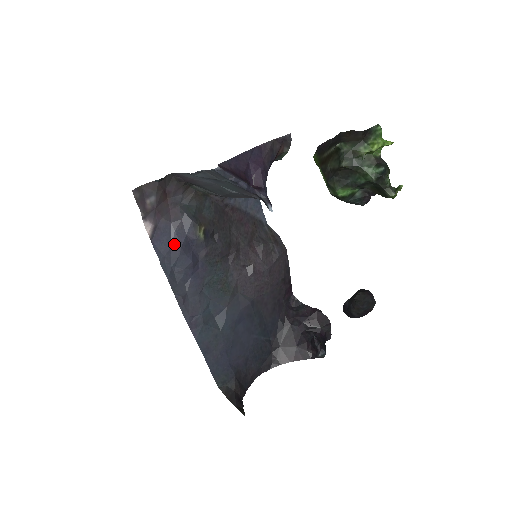
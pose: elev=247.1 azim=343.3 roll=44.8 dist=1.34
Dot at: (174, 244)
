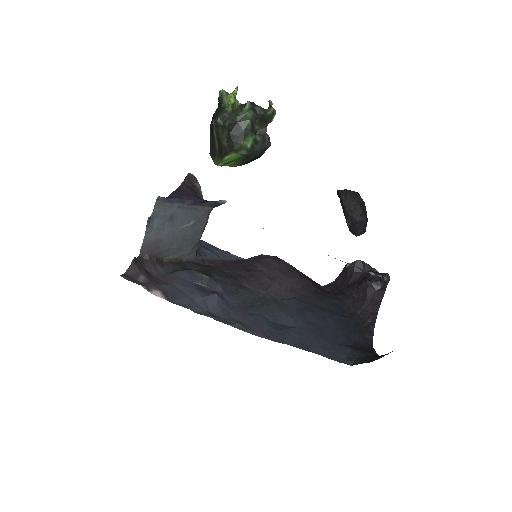
Dot at: (190, 293)
